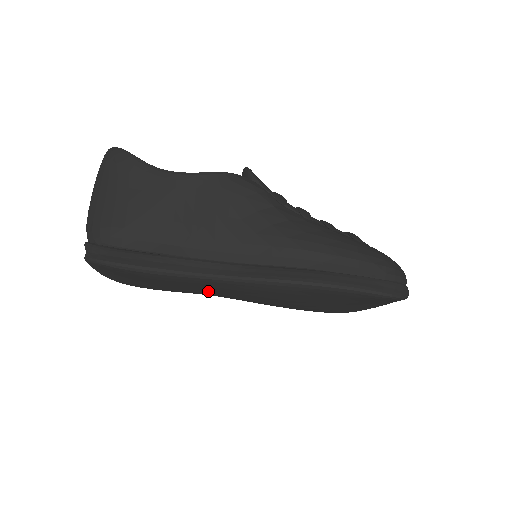
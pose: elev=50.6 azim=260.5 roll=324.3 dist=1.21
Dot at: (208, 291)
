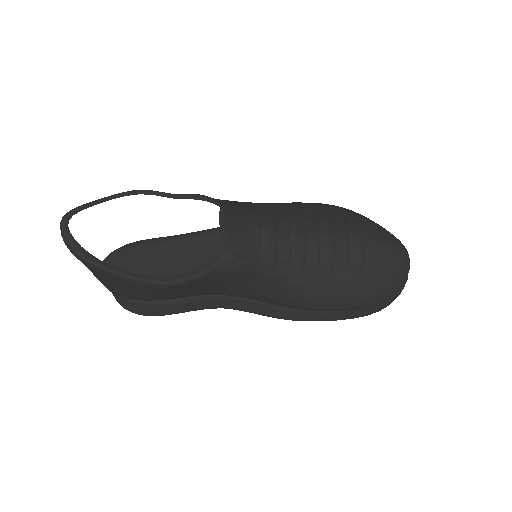
Dot at: occluded
